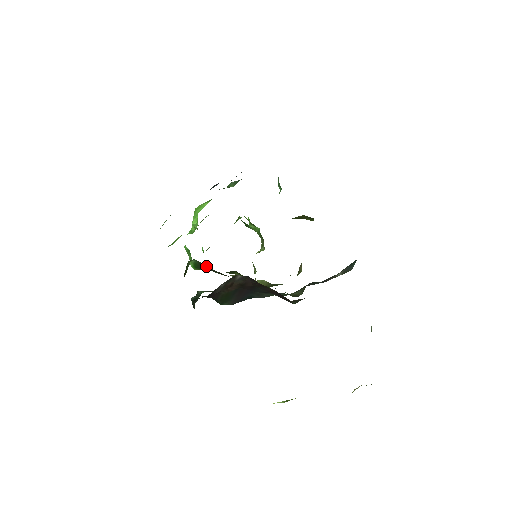
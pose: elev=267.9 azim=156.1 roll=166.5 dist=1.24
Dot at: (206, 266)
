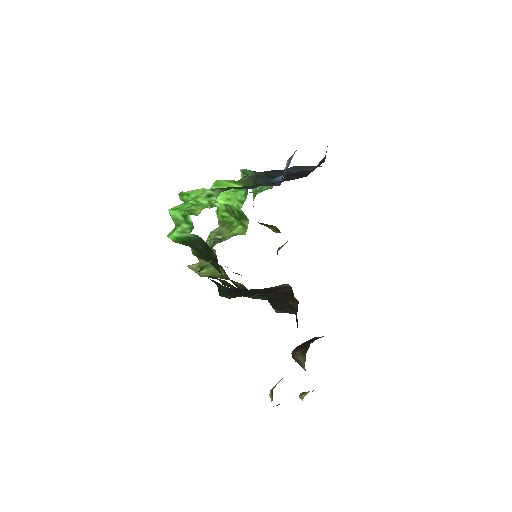
Dot at: (202, 246)
